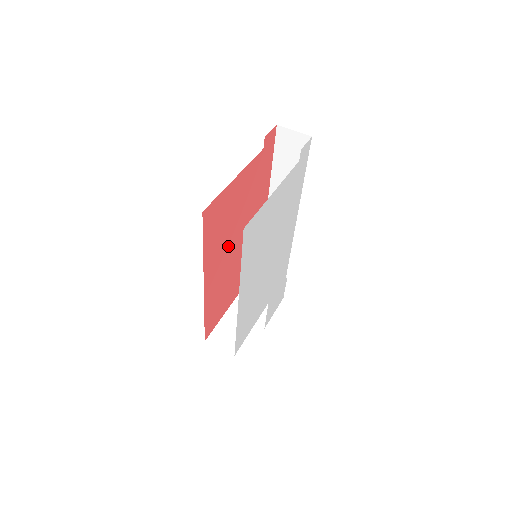
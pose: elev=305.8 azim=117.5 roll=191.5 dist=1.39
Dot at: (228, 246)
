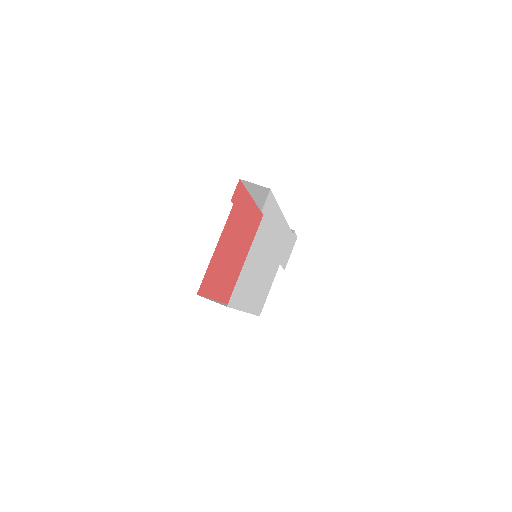
Dot at: (230, 267)
